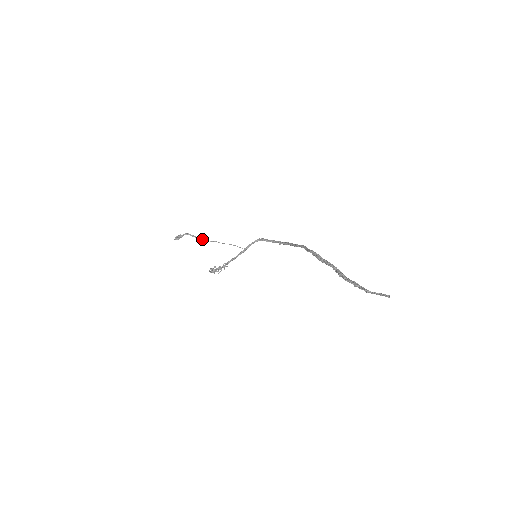
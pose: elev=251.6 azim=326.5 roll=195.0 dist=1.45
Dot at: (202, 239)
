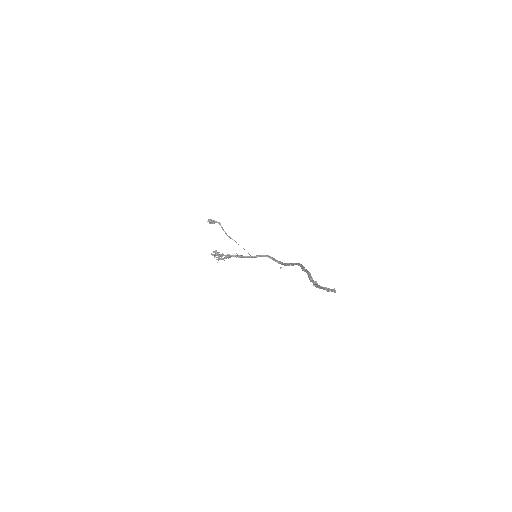
Dot at: occluded
